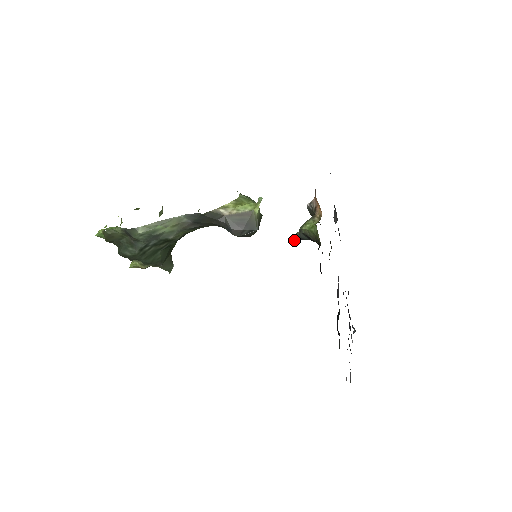
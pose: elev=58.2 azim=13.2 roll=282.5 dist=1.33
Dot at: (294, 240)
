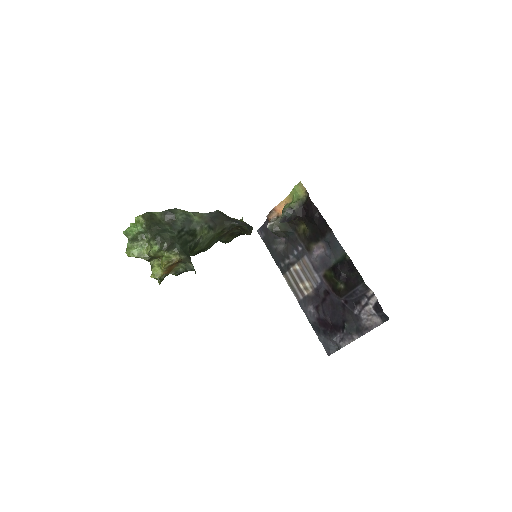
Dot at: (282, 221)
